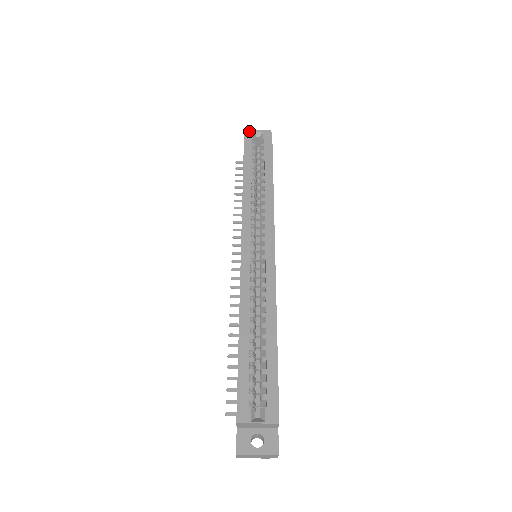
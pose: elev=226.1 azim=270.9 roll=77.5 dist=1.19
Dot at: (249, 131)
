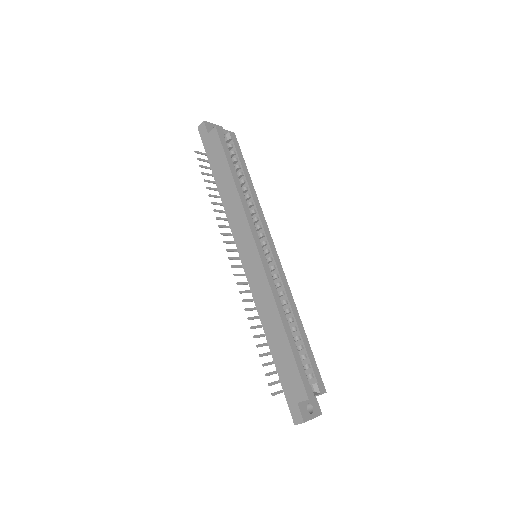
Dot at: occluded
